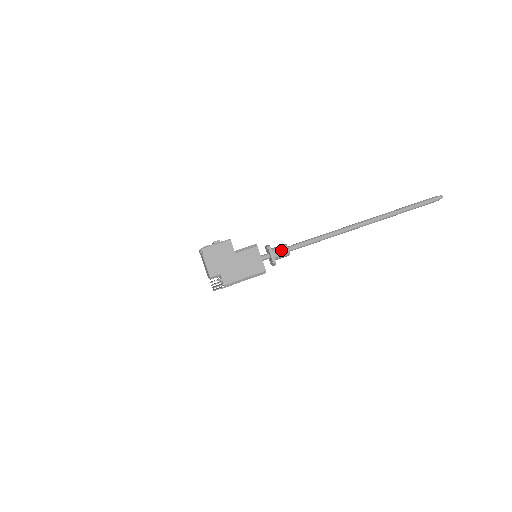
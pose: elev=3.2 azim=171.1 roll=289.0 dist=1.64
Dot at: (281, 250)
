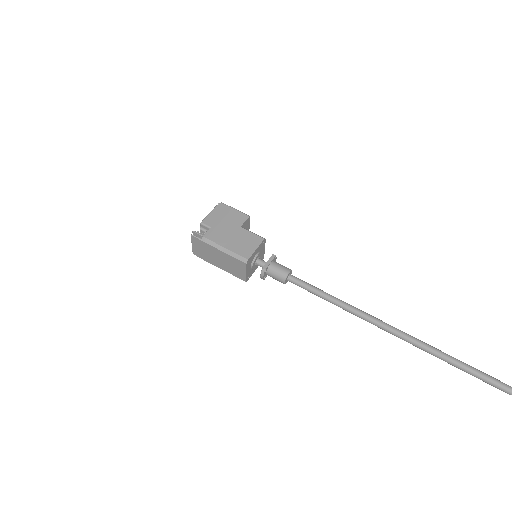
Dot at: (282, 267)
